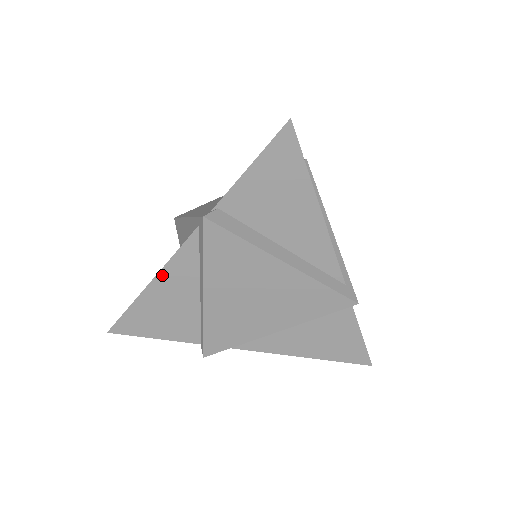
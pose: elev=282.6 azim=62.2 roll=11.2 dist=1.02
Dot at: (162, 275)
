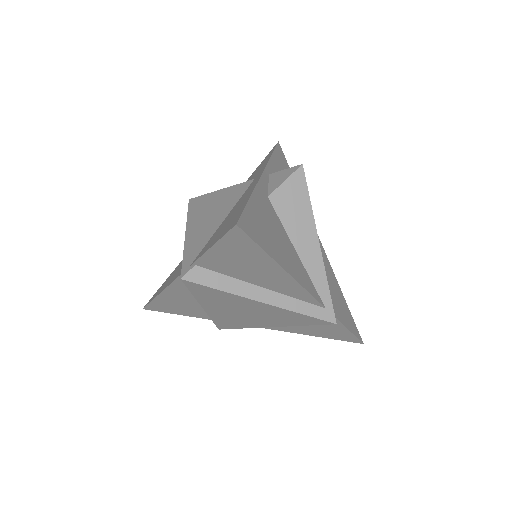
Dot at: (168, 290)
